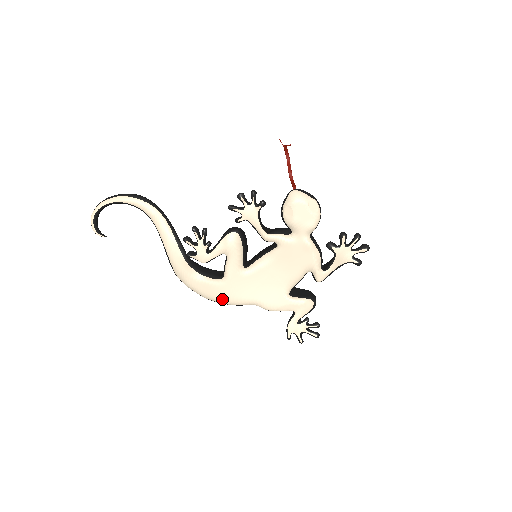
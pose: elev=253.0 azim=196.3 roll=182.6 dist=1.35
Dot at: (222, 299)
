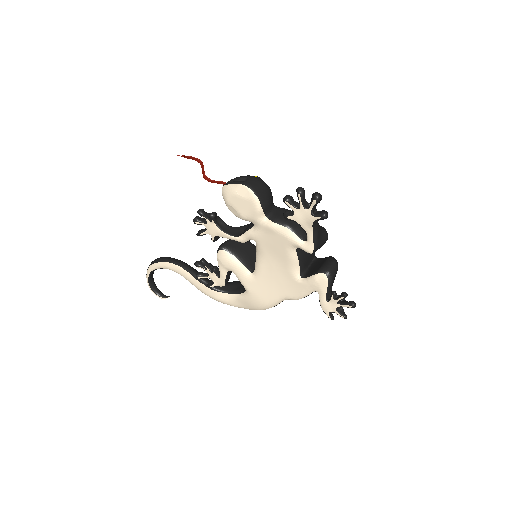
Dot at: (259, 307)
